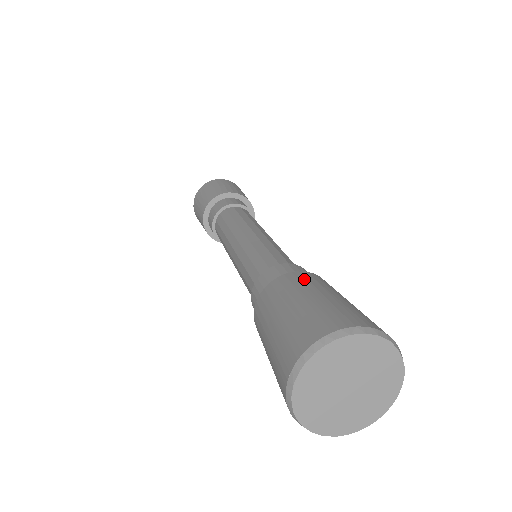
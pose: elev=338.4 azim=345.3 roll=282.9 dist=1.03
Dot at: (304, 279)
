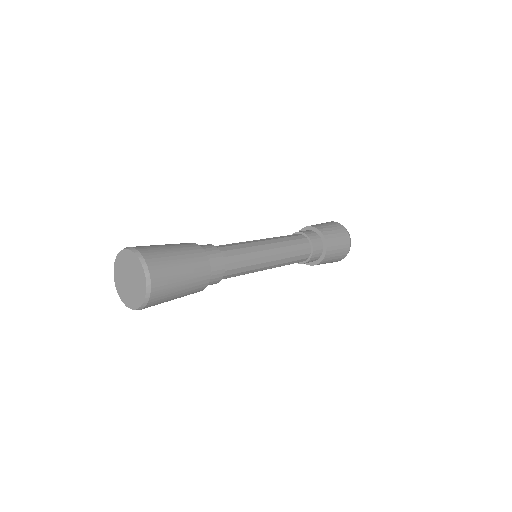
Dot at: (195, 252)
